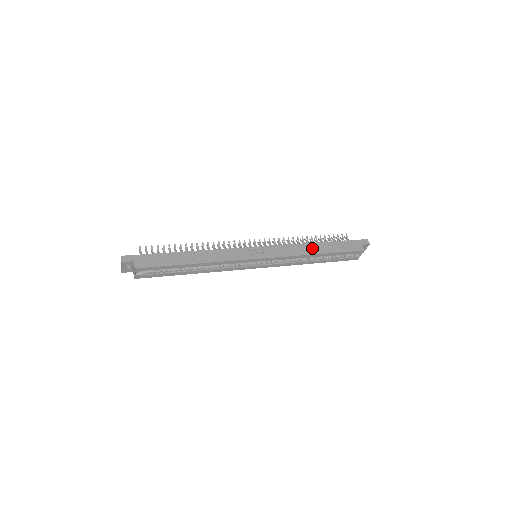
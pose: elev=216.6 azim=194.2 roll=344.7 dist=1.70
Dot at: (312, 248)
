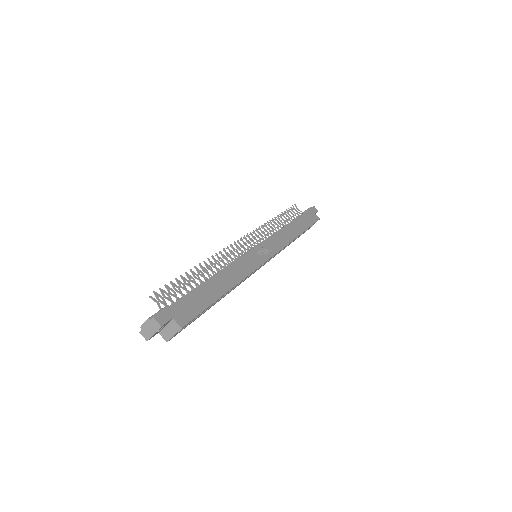
Dot at: (292, 230)
